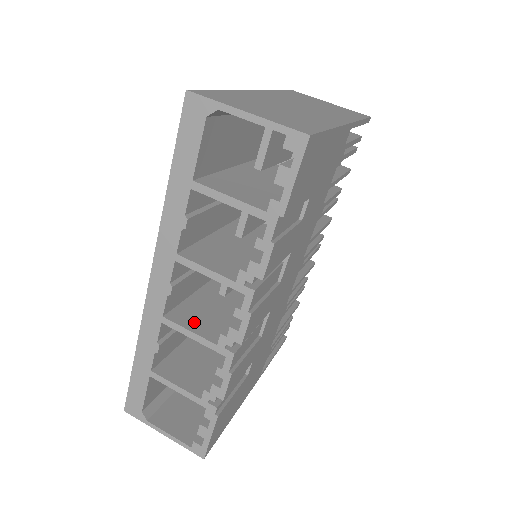
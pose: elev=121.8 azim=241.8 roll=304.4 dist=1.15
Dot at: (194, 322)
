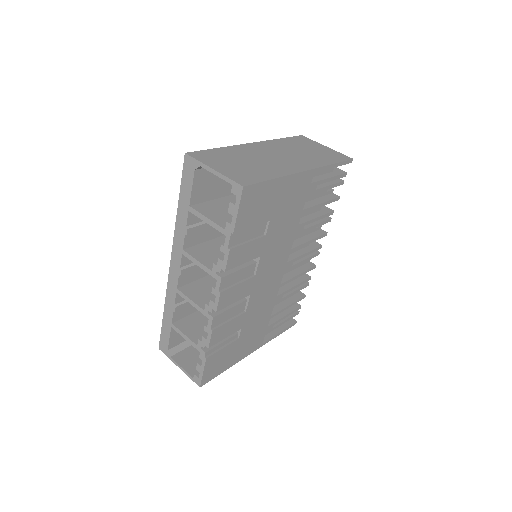
Dot at: (196, 295)
